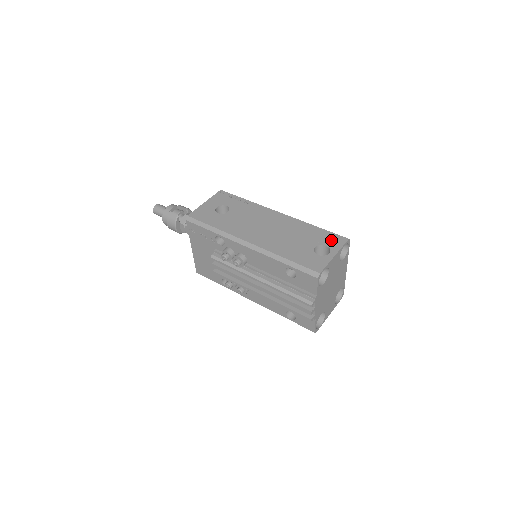
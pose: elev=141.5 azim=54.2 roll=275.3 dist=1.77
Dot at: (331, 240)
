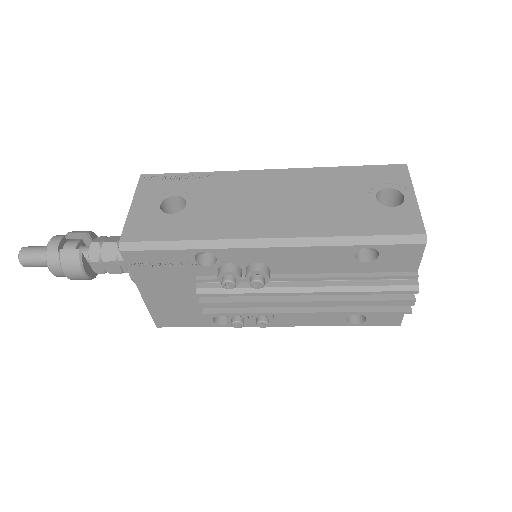
Dot at: (386, 177)
